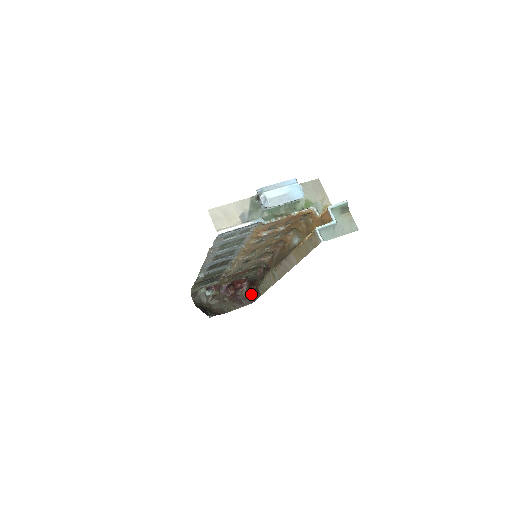
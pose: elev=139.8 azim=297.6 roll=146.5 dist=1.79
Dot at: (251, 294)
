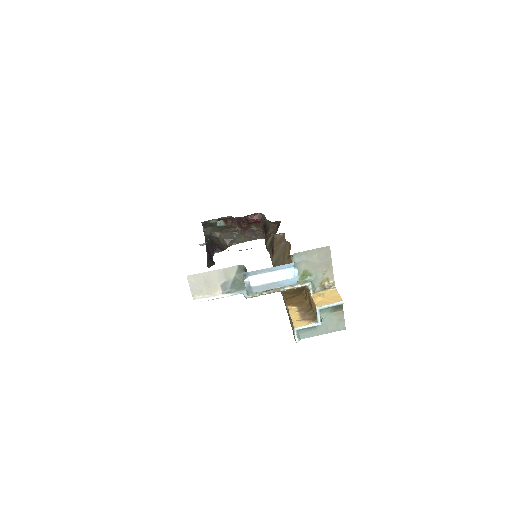
Dot at: occluded
